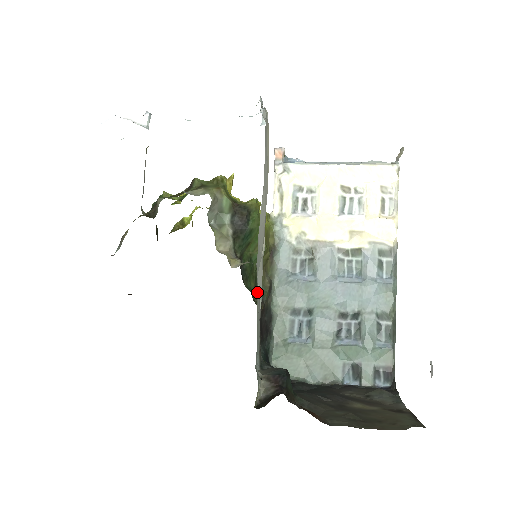
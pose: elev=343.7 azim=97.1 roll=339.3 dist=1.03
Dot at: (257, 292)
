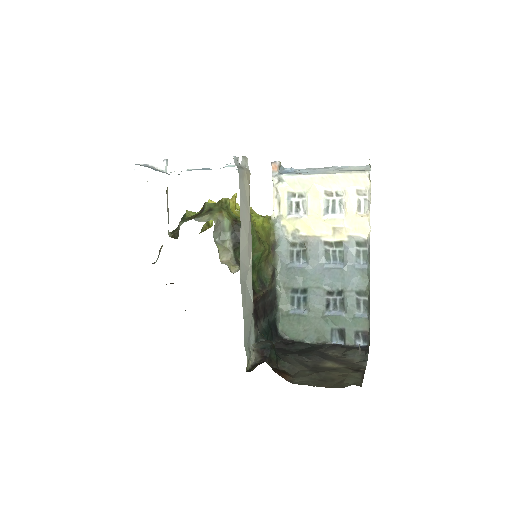
Dot at: (243, 296)
